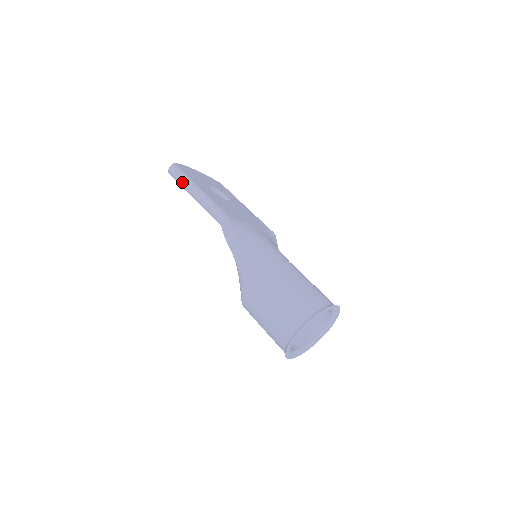
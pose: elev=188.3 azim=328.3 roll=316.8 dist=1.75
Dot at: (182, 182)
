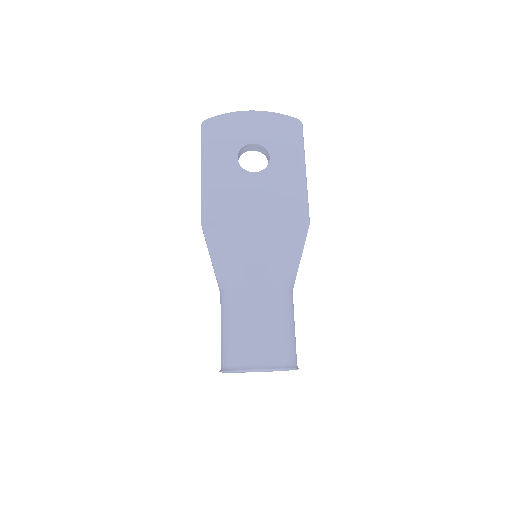
Dot at: (201, 152)
